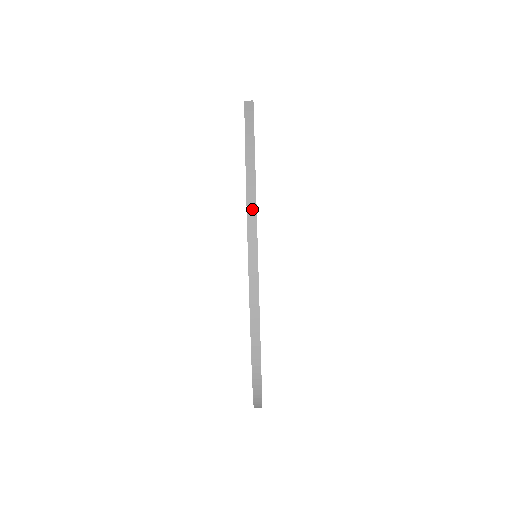
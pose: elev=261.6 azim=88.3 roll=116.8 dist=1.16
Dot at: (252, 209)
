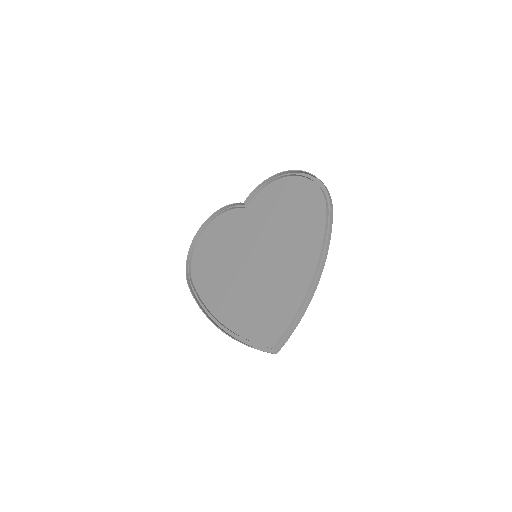
Dot at: (226, 333)
